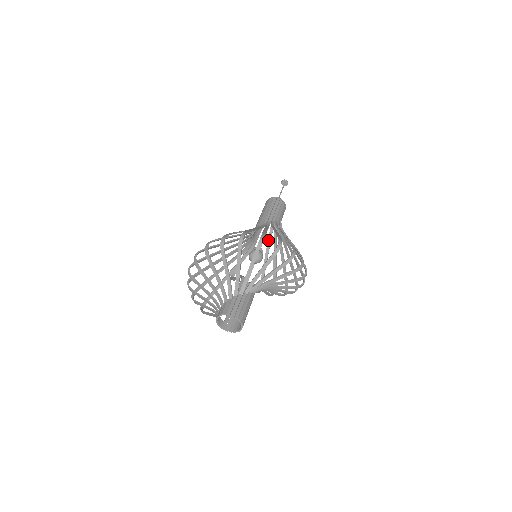
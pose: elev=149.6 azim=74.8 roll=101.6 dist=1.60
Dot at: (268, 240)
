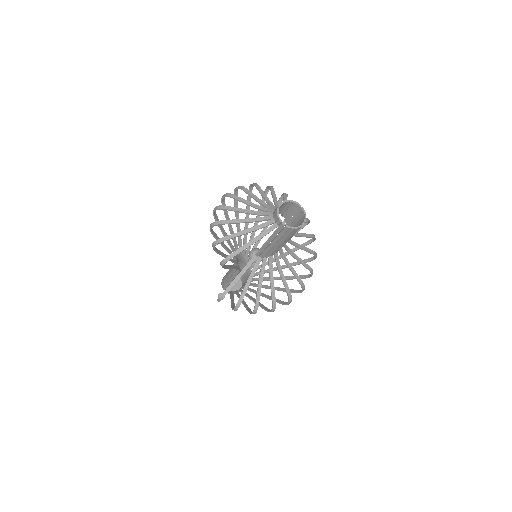
Dot at: (238, 296)
